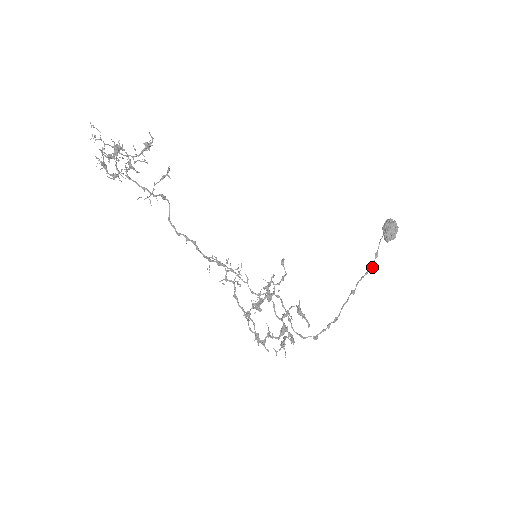
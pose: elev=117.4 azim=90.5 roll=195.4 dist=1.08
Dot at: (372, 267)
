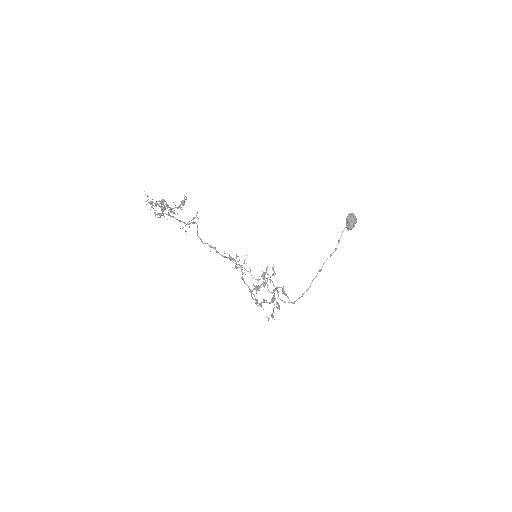
Dot at: (335, 250)
